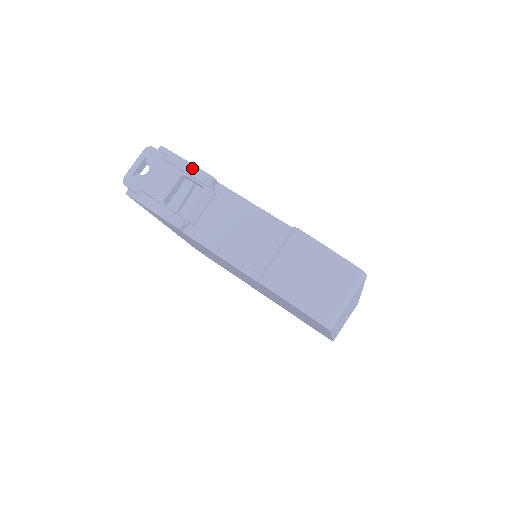
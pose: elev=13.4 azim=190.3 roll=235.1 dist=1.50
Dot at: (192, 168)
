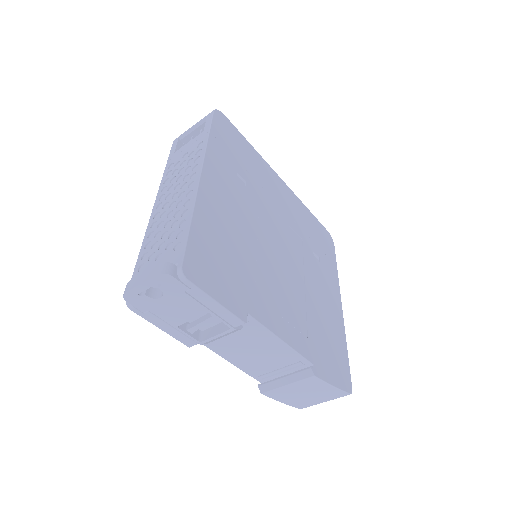
Dot at: (222, 311)
